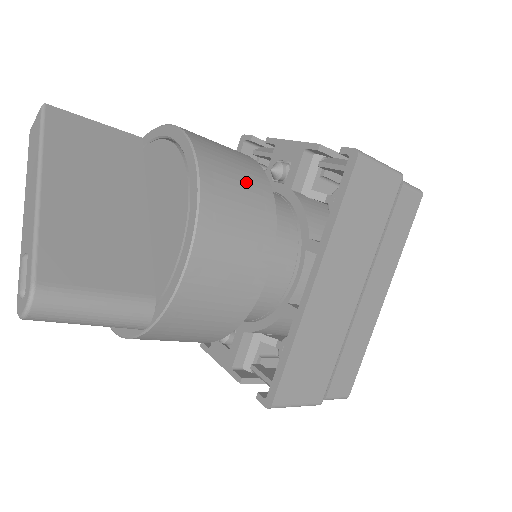
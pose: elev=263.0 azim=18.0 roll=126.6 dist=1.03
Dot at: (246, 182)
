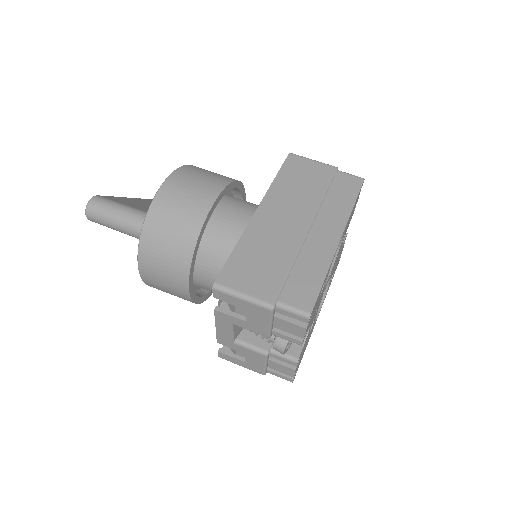
Dot at: occluded
